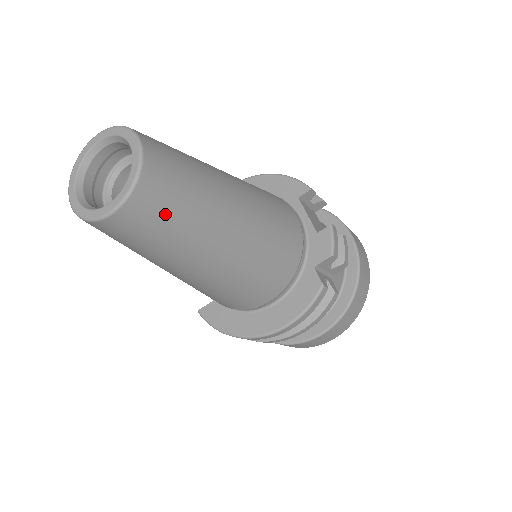
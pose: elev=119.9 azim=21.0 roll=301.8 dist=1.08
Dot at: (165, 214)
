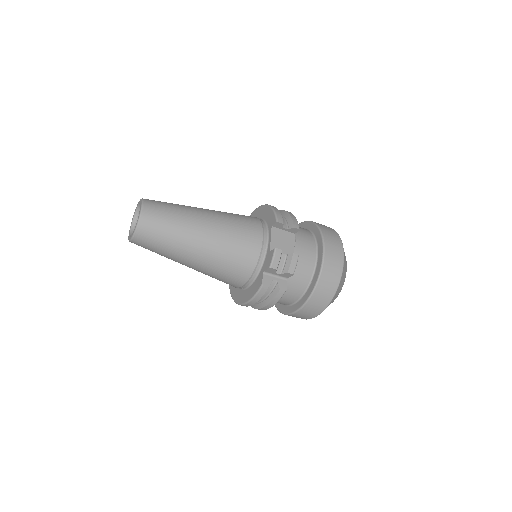
Dot at: (154, 242)
